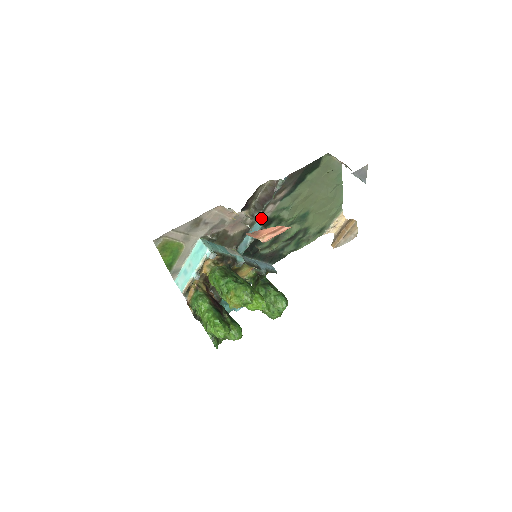
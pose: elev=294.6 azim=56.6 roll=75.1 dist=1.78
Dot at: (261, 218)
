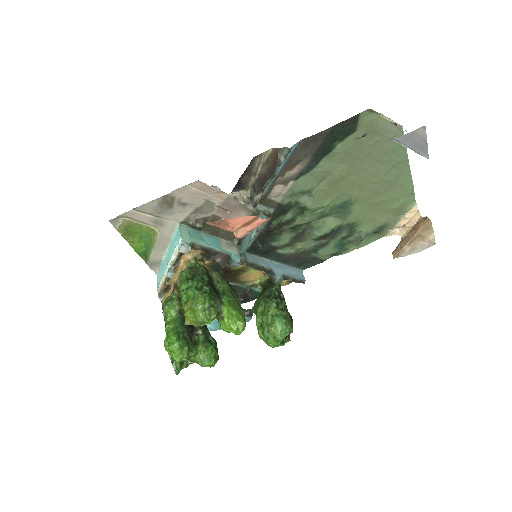
Dot at: (266, 203)
